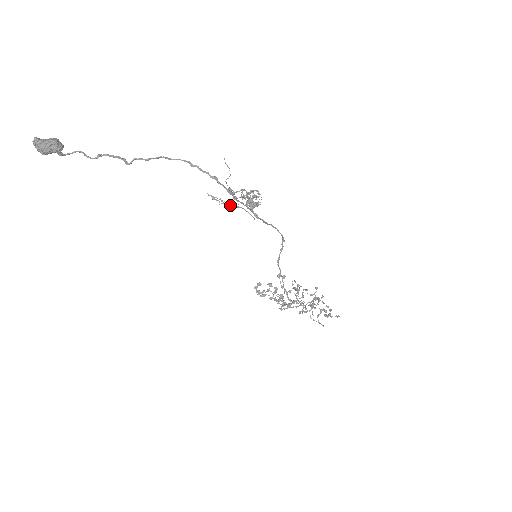
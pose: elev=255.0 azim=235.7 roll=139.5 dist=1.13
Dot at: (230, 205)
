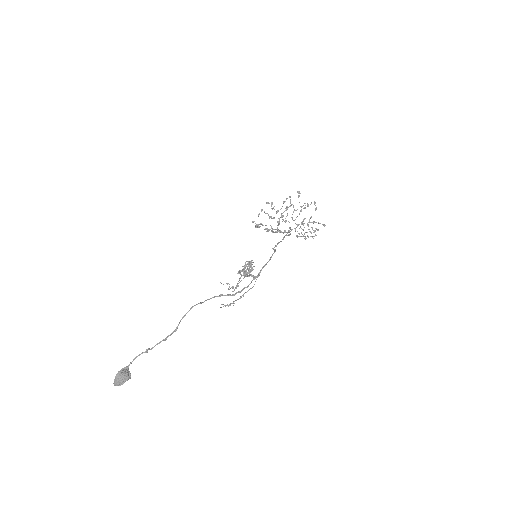
Dot at: (238, 299)
